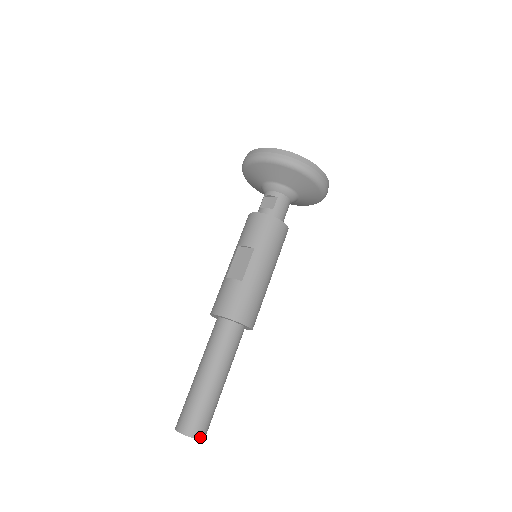
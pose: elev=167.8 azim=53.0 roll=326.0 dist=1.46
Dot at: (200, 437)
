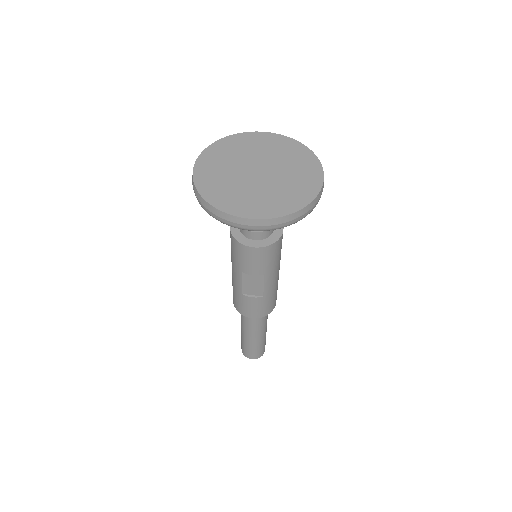
Dot at: occluded
